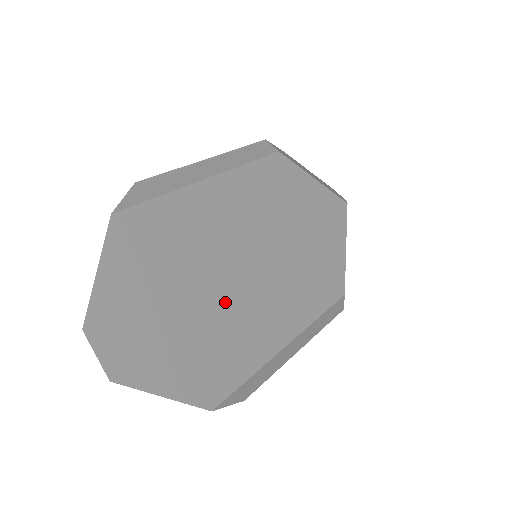
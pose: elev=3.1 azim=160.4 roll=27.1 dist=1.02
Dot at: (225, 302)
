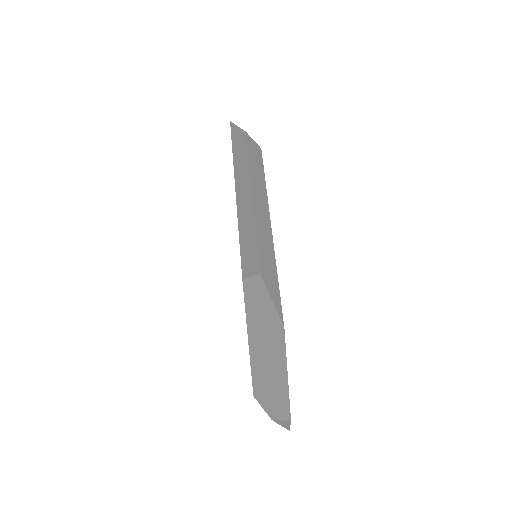
Dot at: occluded
